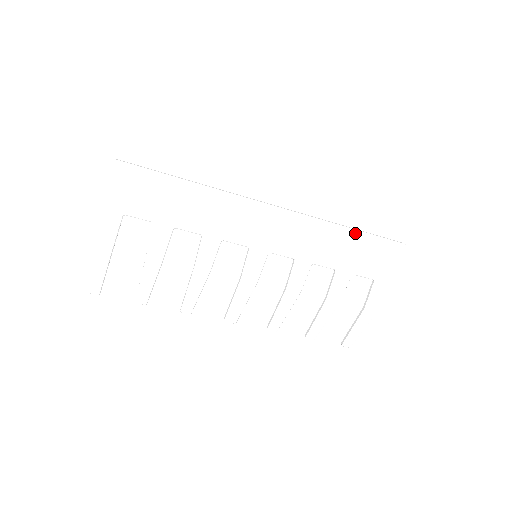
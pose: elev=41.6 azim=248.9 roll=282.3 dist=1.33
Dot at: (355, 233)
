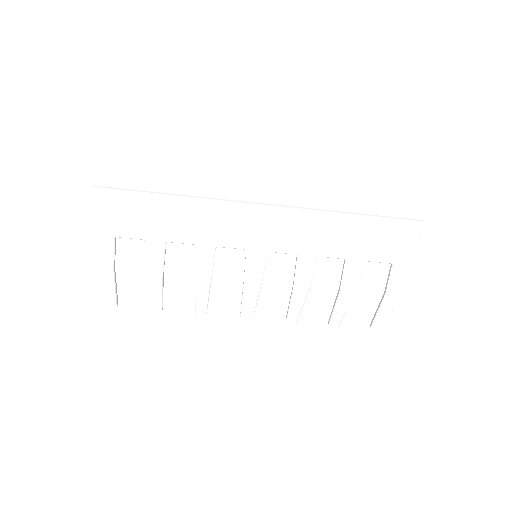
Dot at: (360, 219)
